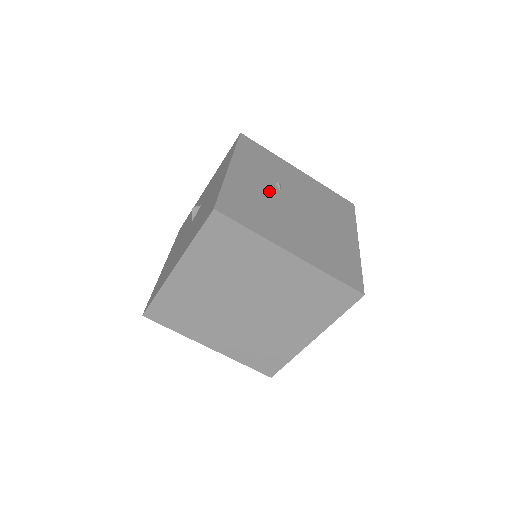
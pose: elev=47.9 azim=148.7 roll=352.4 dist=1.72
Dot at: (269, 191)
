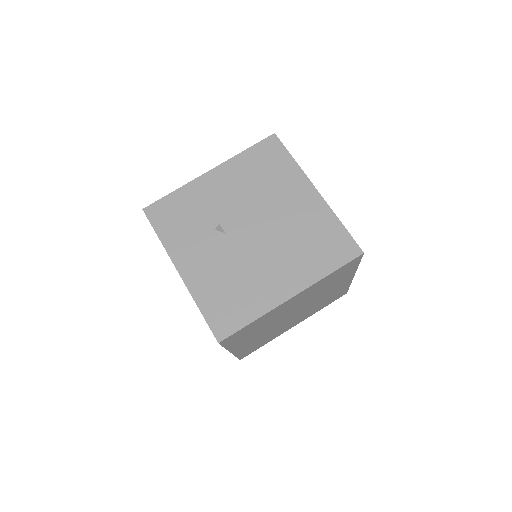
Dot at: (221, 250)
